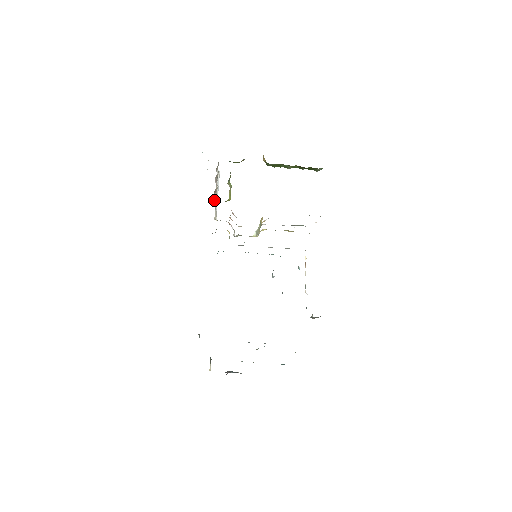
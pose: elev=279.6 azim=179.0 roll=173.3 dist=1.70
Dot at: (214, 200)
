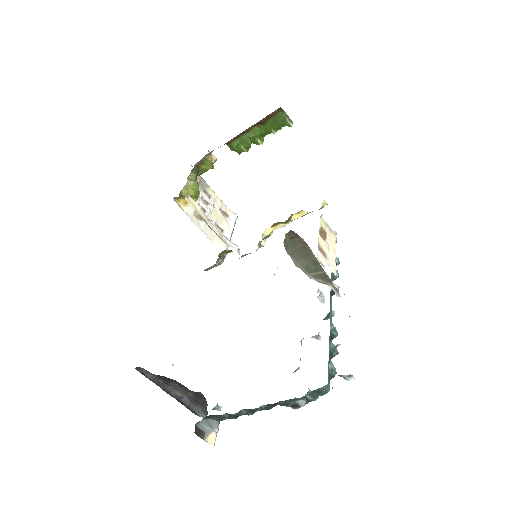
Dot at: (196, 214)
